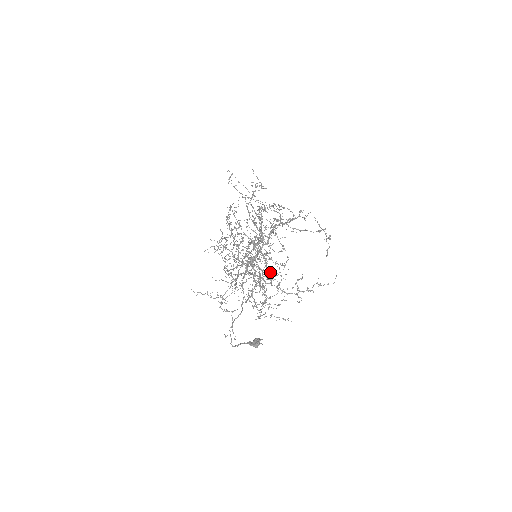
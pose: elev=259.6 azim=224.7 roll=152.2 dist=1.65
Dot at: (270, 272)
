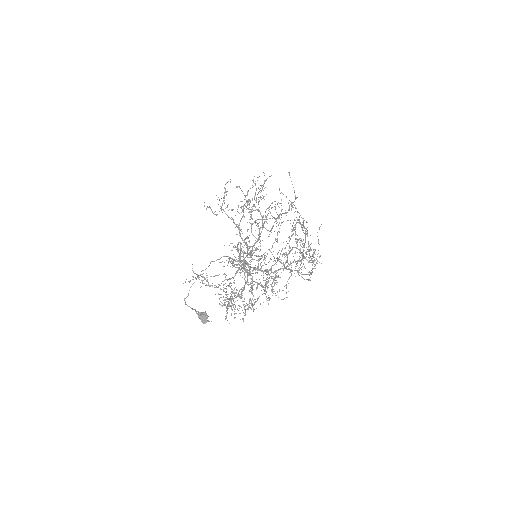
Dot at: occluded
